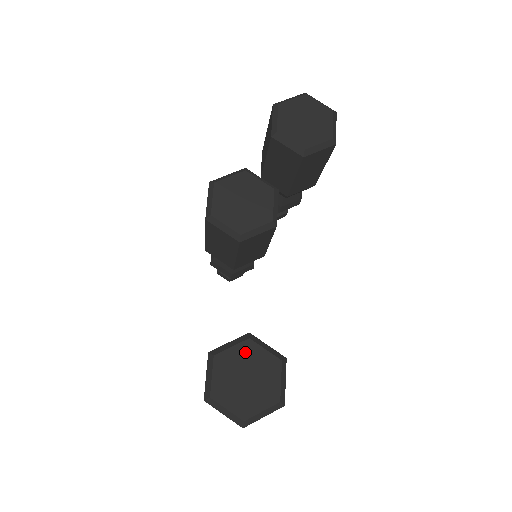
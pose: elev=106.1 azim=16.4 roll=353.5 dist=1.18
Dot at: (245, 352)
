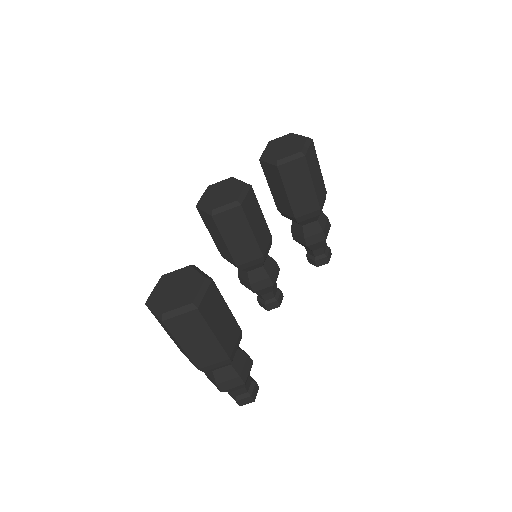
Dot at: (183, 273)
